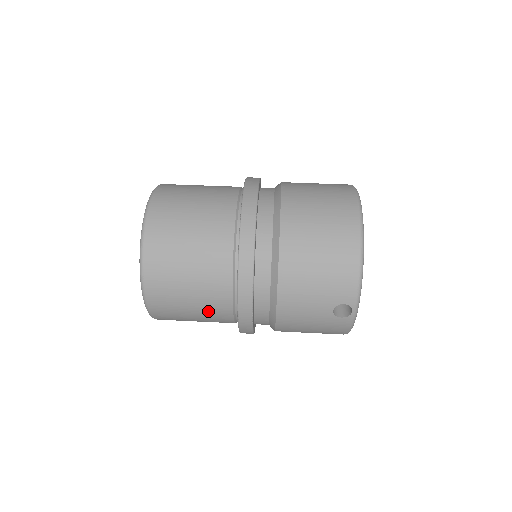
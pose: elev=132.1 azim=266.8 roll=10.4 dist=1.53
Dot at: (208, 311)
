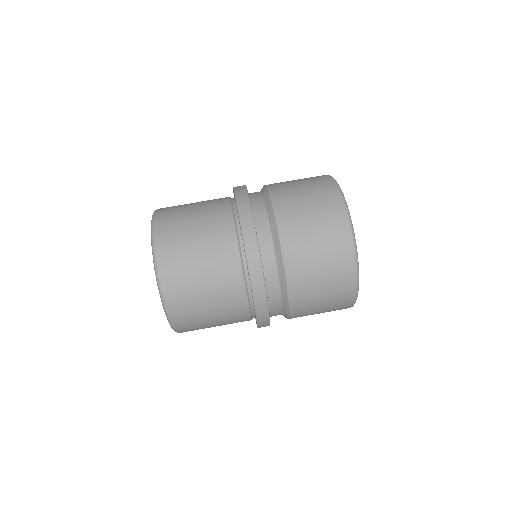
Dot at: occluded
